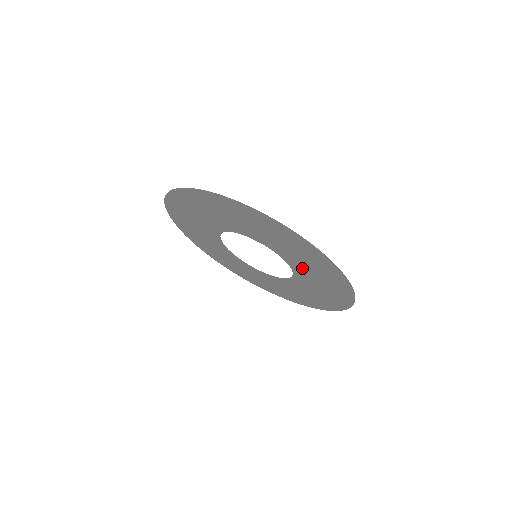
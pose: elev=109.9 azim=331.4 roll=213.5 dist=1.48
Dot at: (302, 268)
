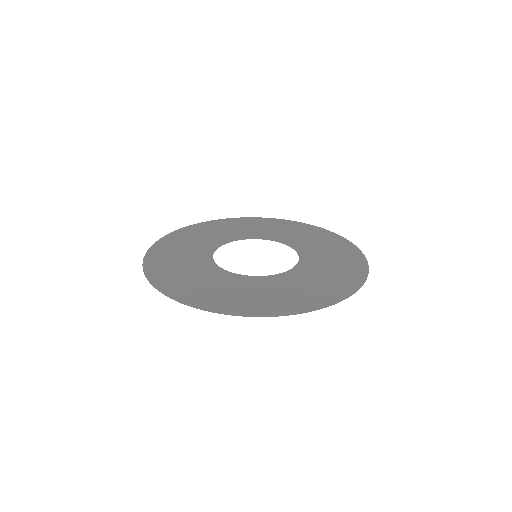
Dot at: (315, 256)
